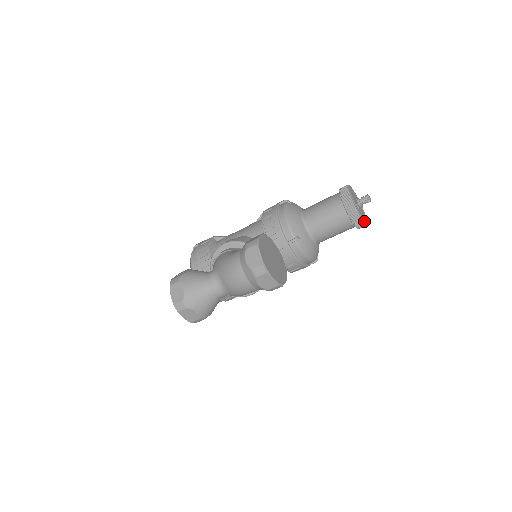
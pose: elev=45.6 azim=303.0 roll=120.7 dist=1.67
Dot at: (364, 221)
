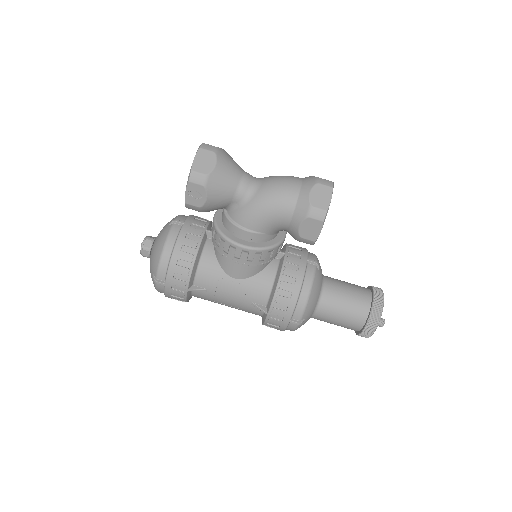
Dot at: (380, 318)
